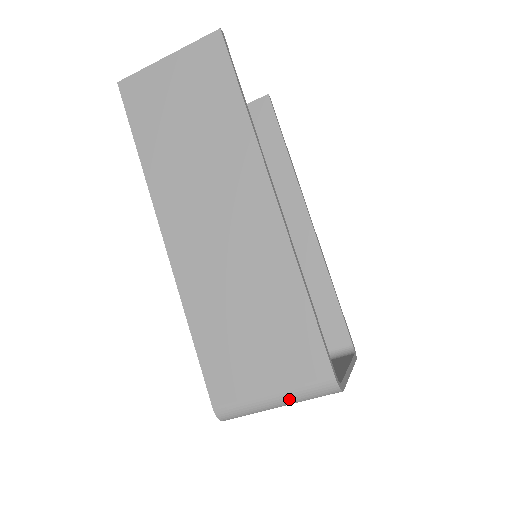
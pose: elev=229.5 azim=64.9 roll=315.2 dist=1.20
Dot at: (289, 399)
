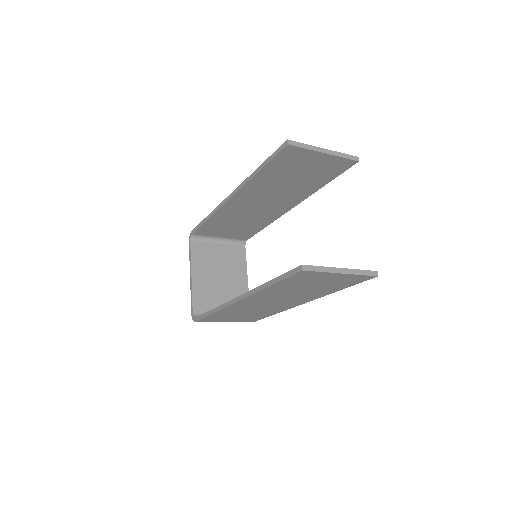
Dot at: occluded
